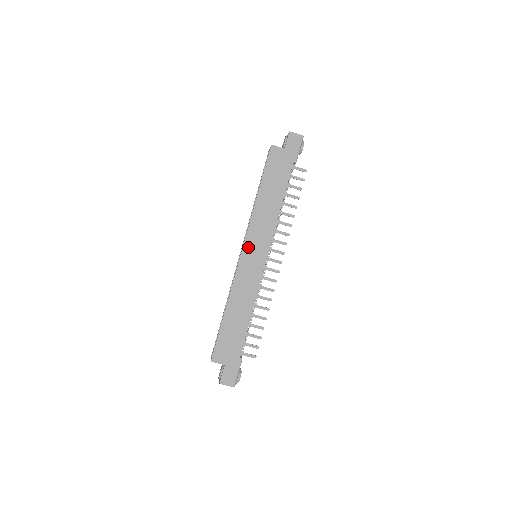
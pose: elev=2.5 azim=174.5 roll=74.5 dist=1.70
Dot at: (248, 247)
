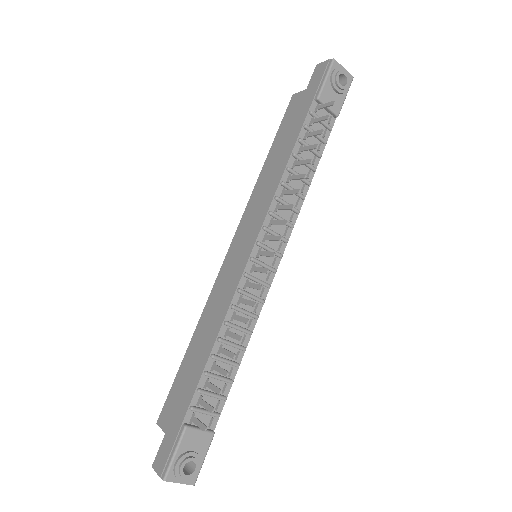
Dot at: (237, 239)
